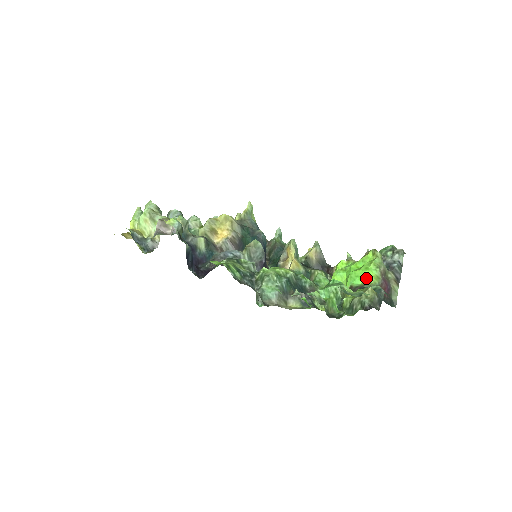
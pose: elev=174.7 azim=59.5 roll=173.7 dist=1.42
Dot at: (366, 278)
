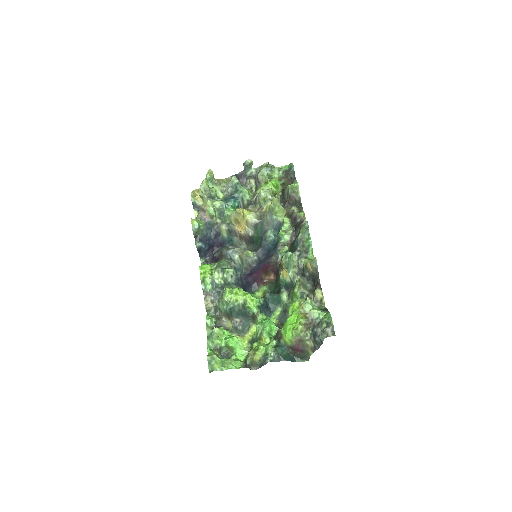
Dot at: (285, 335)
